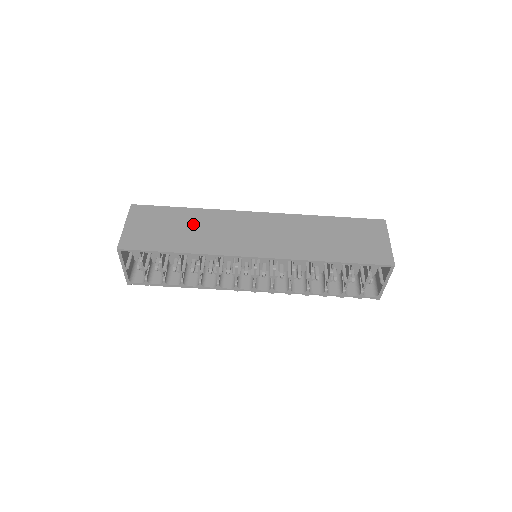
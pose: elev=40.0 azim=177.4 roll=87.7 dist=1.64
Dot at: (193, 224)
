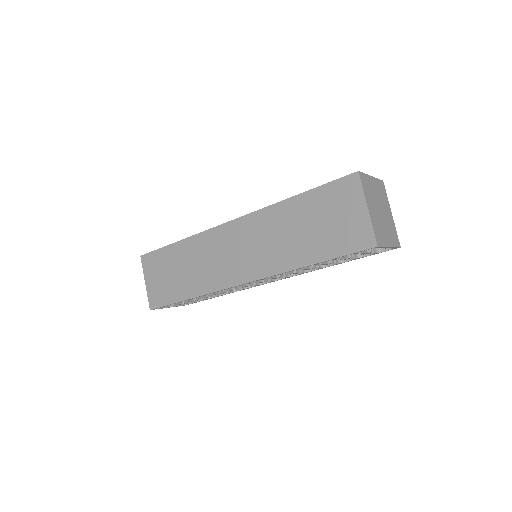
Dot at: (186, 261)
